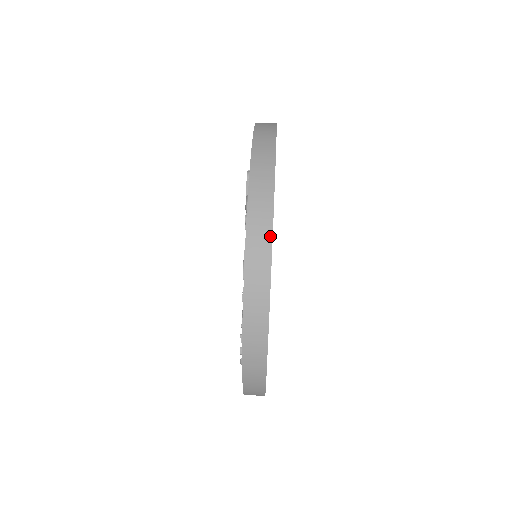
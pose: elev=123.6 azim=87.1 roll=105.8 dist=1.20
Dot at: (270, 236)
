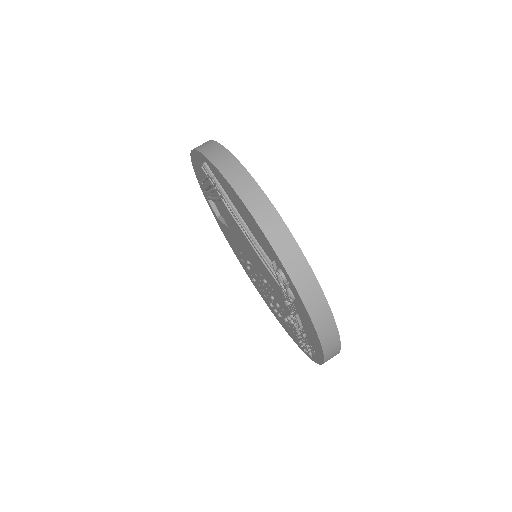
Dot at: (334, 325)
